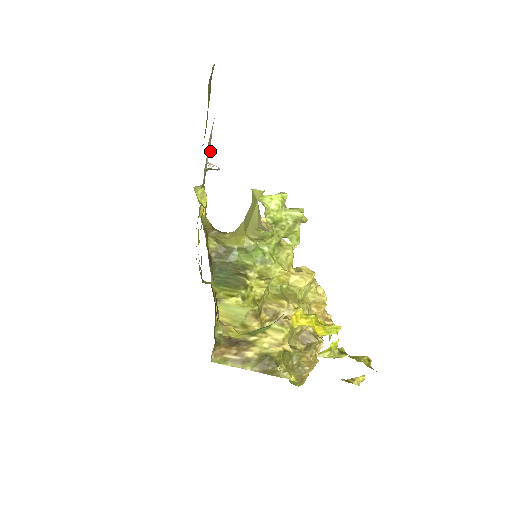
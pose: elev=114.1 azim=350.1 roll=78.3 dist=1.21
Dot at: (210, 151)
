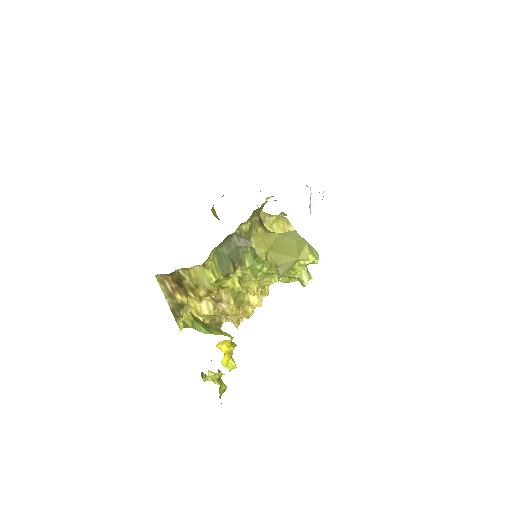
Dot at: occluded
